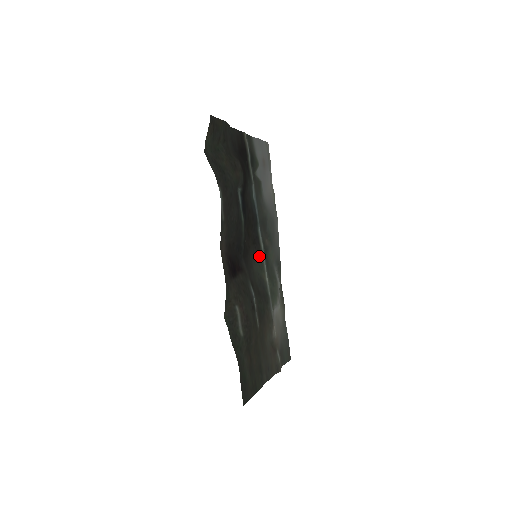
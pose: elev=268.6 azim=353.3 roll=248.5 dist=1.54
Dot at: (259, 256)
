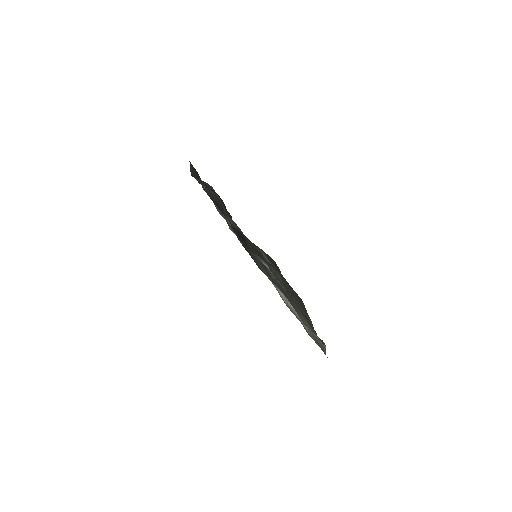
Dot at: occluded
